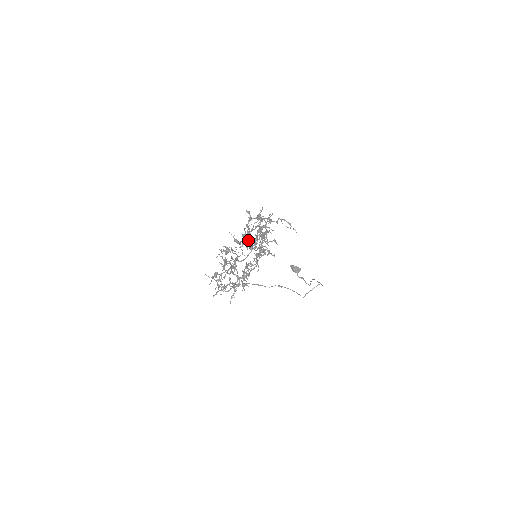
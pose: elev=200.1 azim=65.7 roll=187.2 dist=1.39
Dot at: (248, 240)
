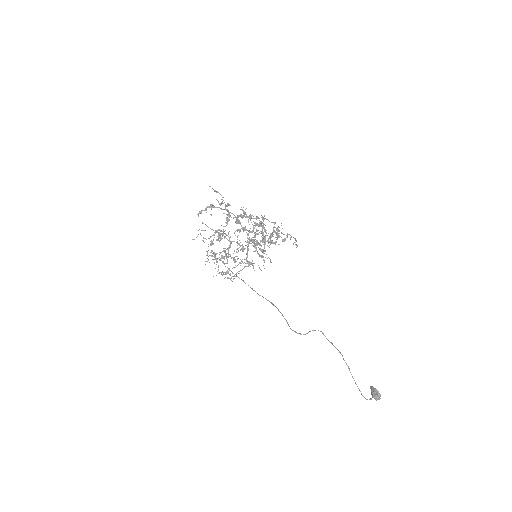
Dot at: occluded
